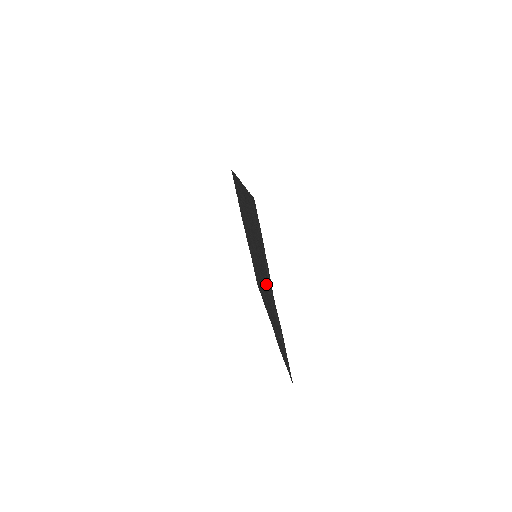
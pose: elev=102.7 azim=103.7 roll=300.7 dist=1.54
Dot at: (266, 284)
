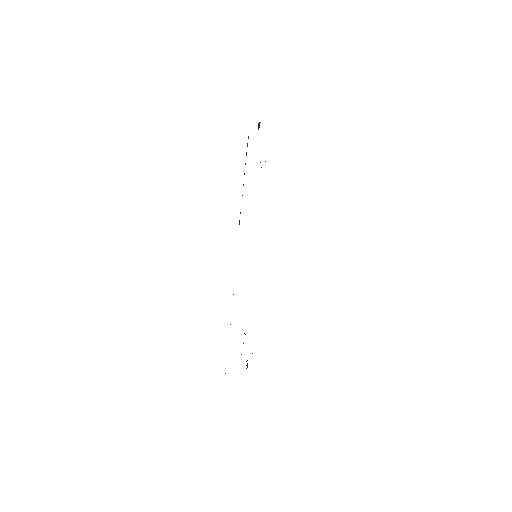
Dot at: occluded
